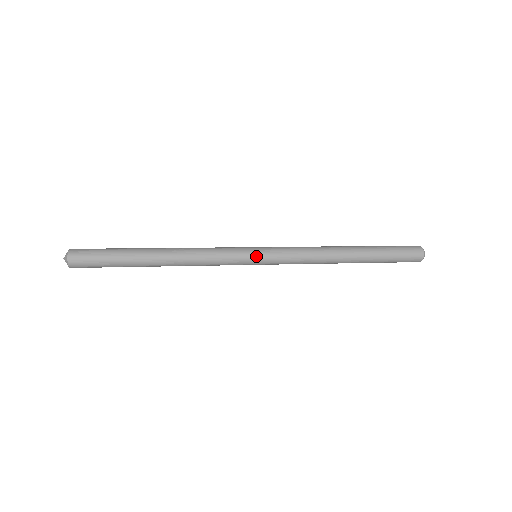
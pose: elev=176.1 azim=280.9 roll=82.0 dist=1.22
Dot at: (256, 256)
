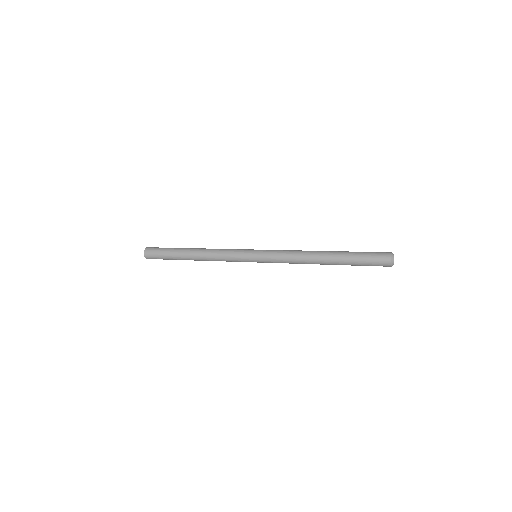
Dot at: (253, 261)
